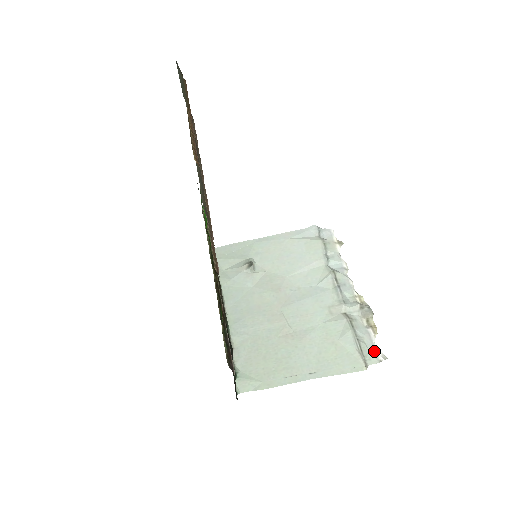
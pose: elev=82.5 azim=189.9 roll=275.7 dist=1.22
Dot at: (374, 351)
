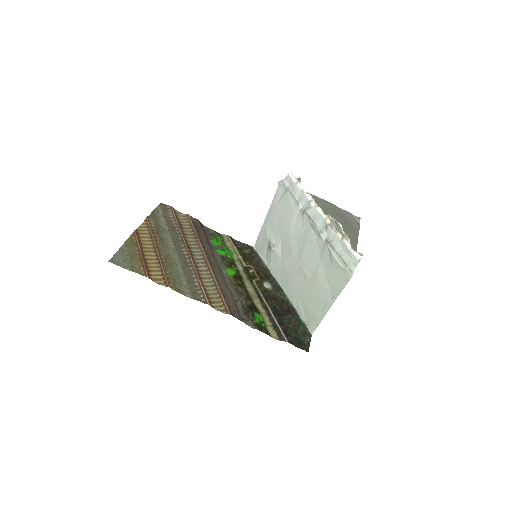
Dot at: (352, 256)
